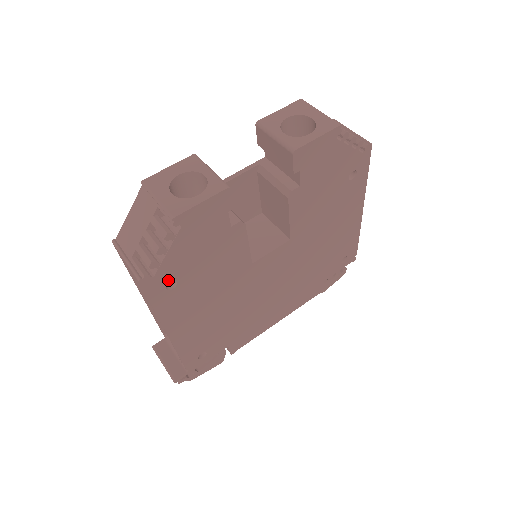
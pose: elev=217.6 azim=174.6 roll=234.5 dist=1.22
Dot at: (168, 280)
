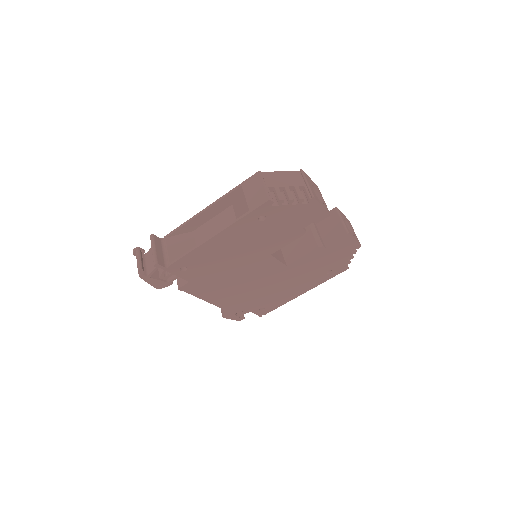
Dot at: (267, 214)
